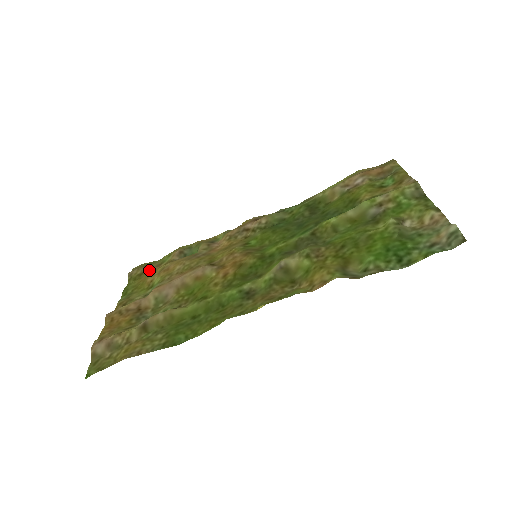
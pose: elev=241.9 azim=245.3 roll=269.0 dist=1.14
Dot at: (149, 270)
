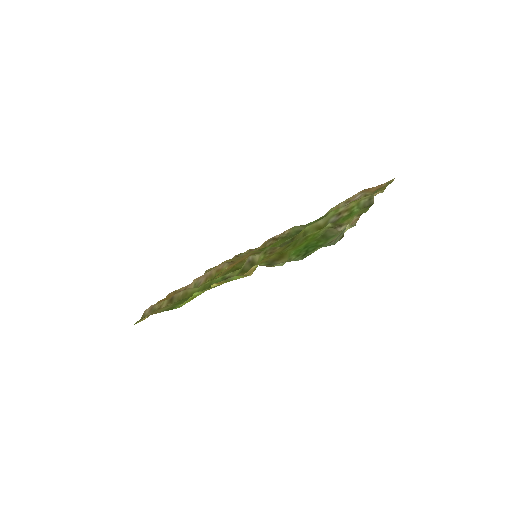
Dot at: occluded
